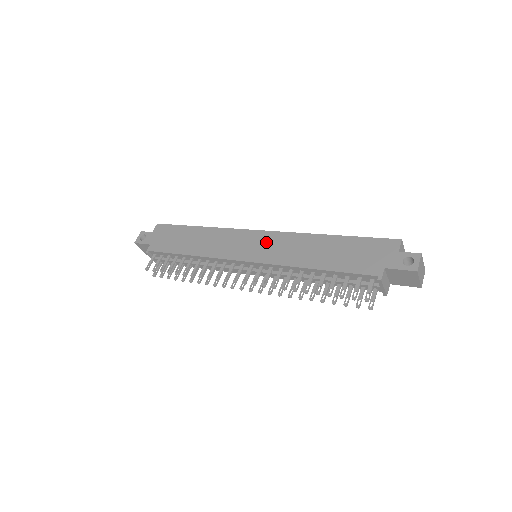
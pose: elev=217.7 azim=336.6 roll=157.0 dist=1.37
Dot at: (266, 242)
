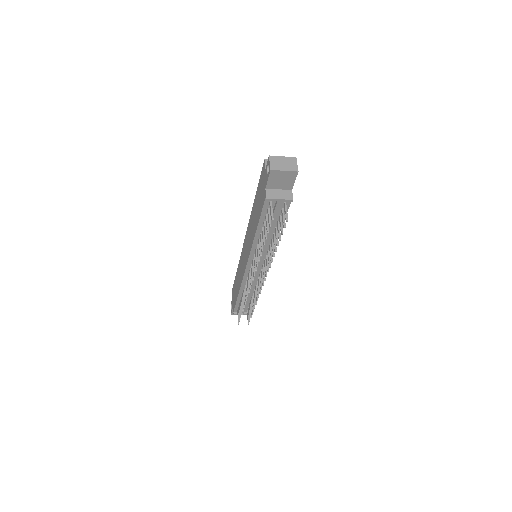
Dot at: (246, 243)
